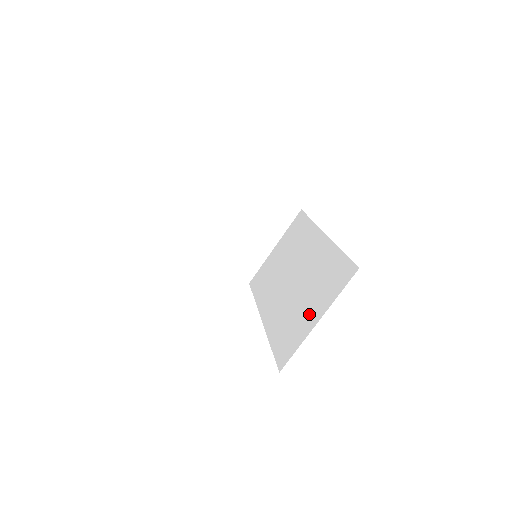
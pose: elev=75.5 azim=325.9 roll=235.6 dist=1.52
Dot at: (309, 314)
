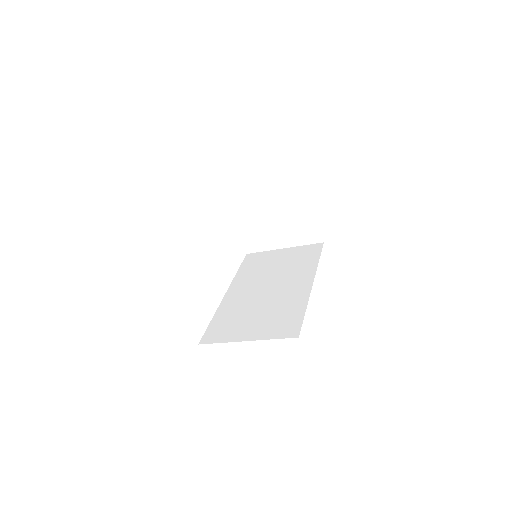
Dot at: (248, 329)
